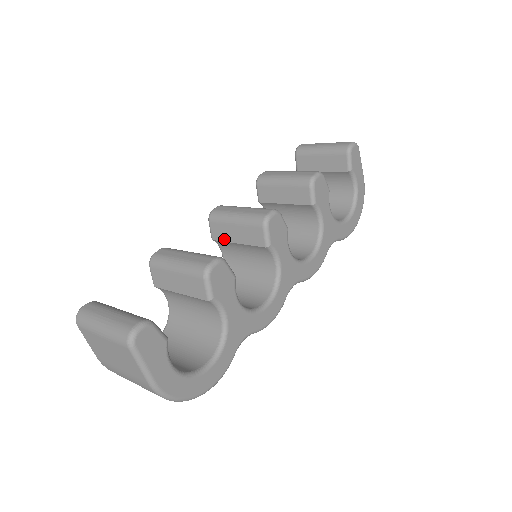
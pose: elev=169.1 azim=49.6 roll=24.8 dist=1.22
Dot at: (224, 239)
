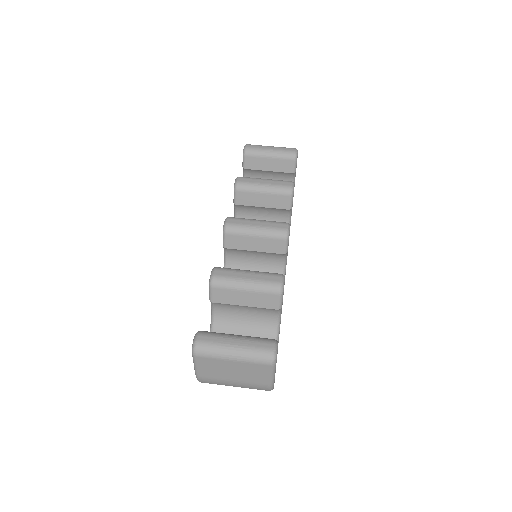
Dot at: (240, 248)
